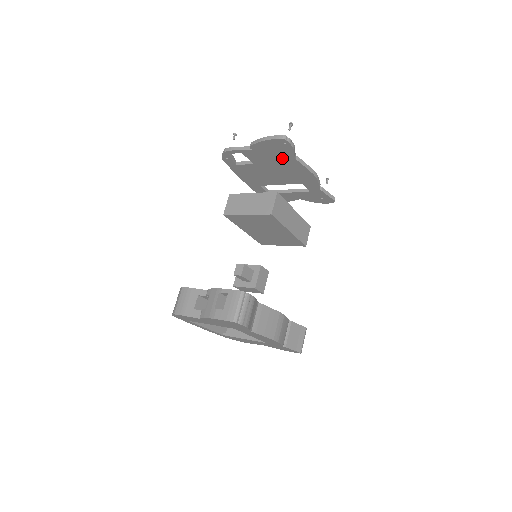
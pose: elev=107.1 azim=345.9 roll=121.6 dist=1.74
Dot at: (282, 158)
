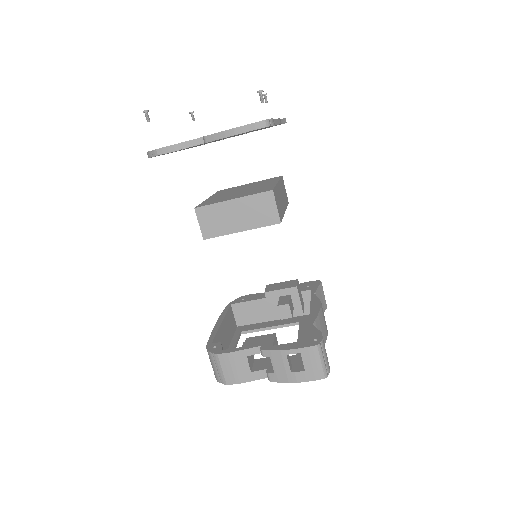
Dot at: occluded
